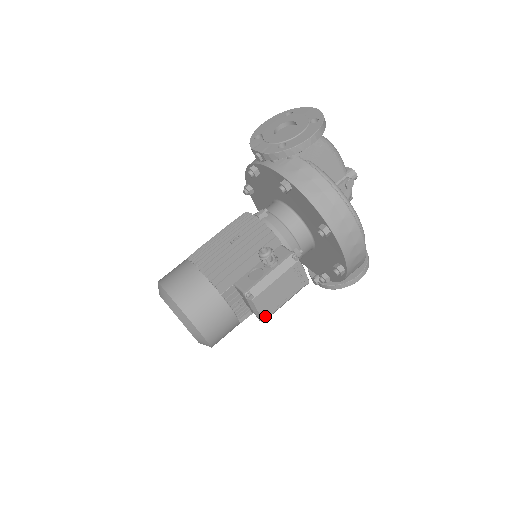
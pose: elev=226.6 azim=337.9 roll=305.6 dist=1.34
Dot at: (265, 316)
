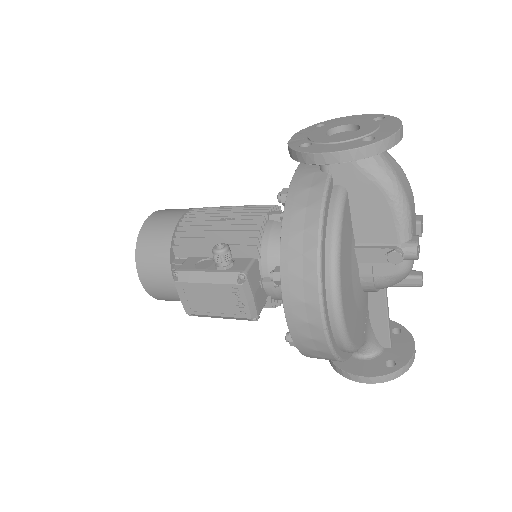
Dot at: (188, 310)
